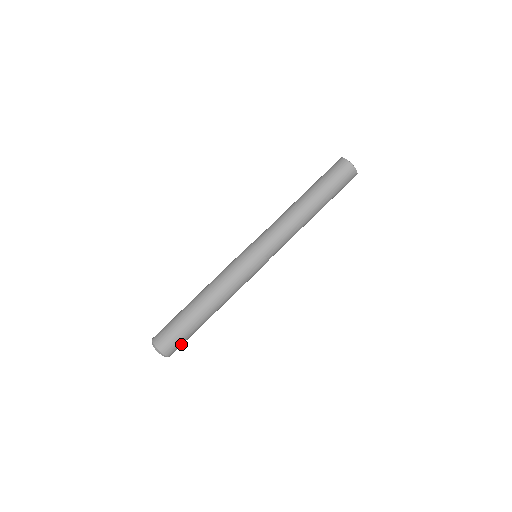
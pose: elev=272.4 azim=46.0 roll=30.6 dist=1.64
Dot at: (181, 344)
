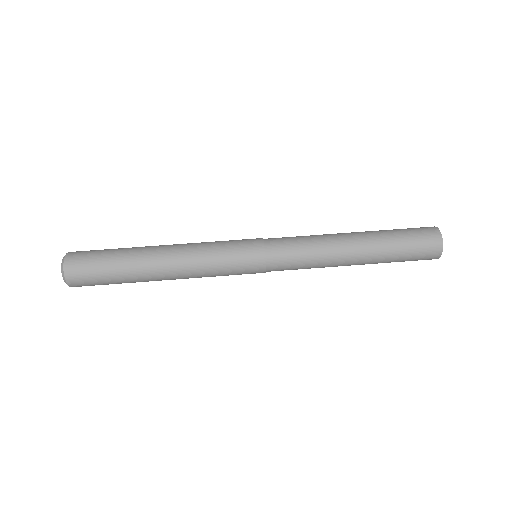
Dot at: (95, 284)
